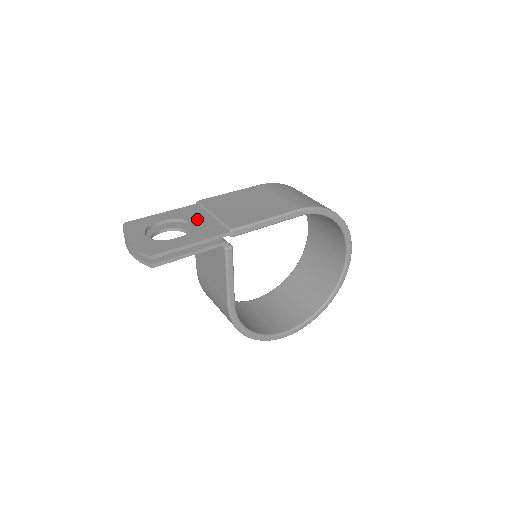
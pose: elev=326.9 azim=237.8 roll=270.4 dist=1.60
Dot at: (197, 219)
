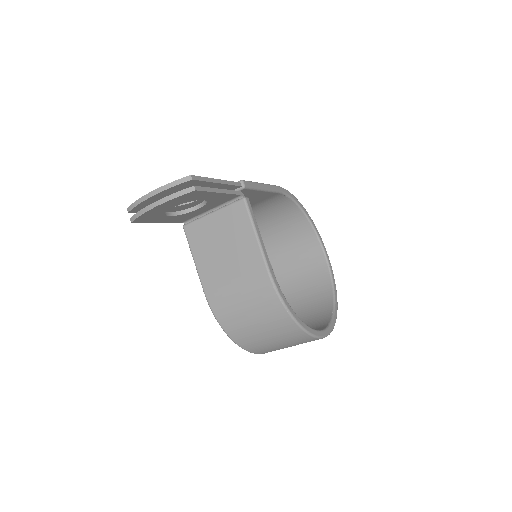
Dot at: occluded
